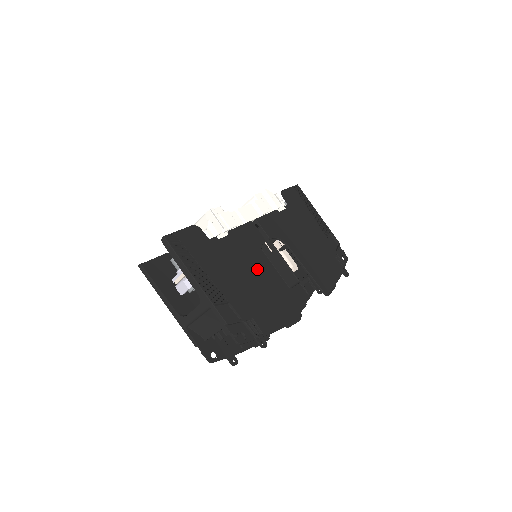
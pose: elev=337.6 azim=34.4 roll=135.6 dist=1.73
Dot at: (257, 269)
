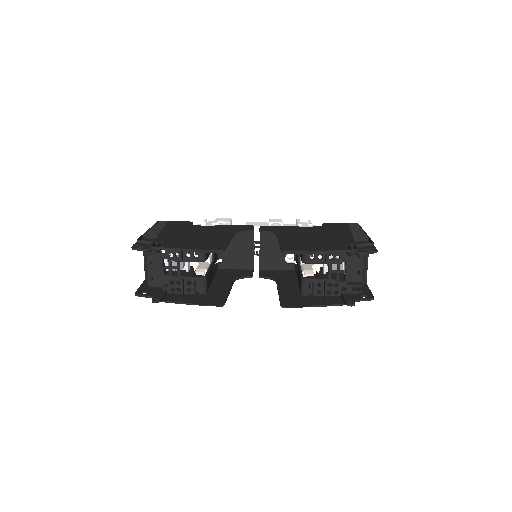
Dot at: (214, 234)
